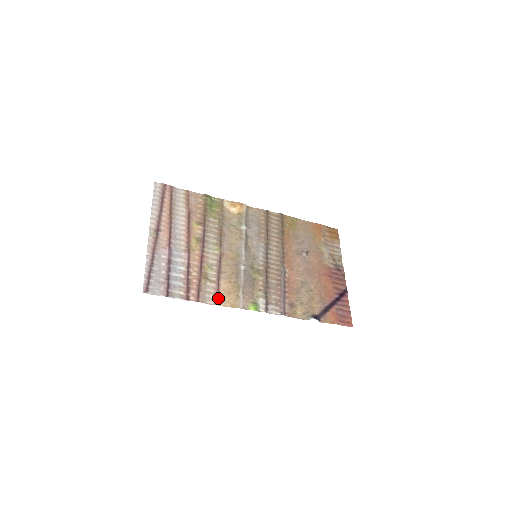
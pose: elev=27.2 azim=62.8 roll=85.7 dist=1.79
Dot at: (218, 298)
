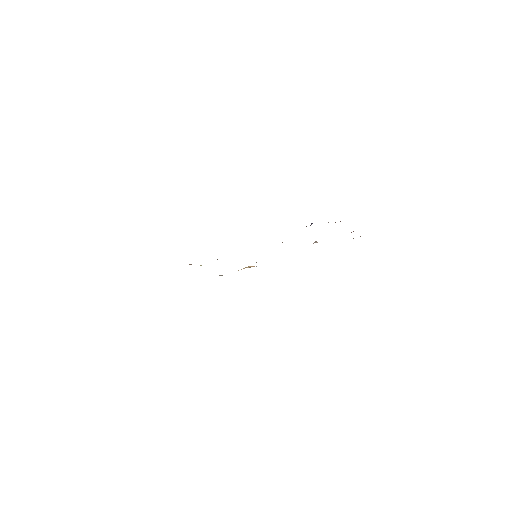
Dot at: occluded
